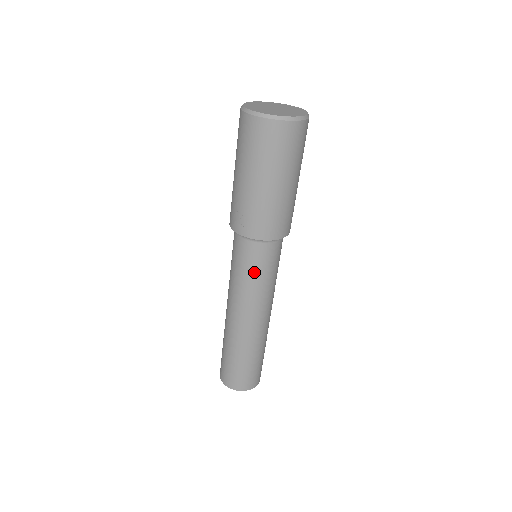
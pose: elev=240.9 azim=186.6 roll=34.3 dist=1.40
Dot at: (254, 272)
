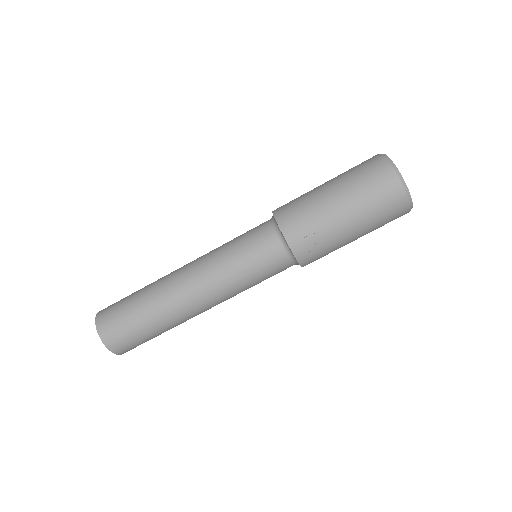
Dot at: (260, 278)
